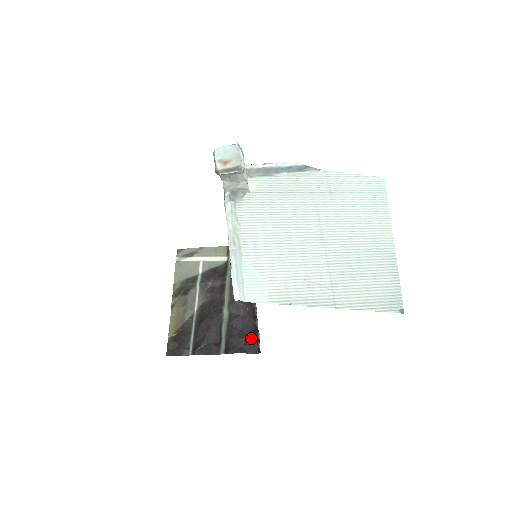
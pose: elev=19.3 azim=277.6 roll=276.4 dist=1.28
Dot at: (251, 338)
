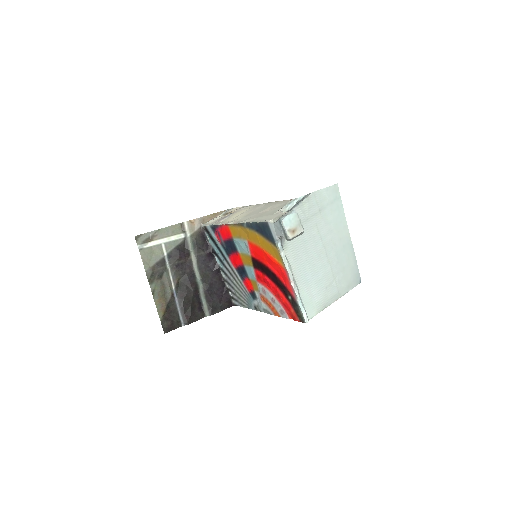
Dot at: (225, 297)
